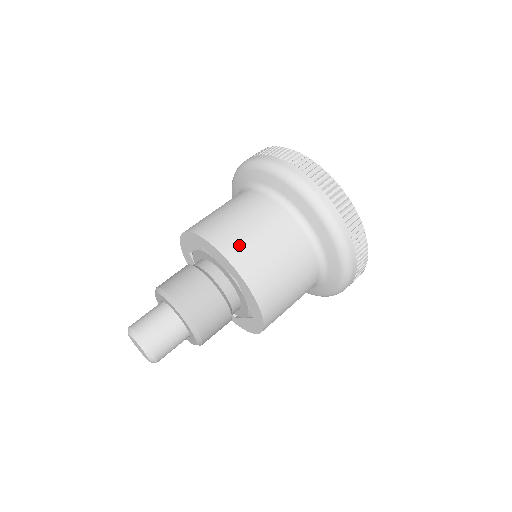
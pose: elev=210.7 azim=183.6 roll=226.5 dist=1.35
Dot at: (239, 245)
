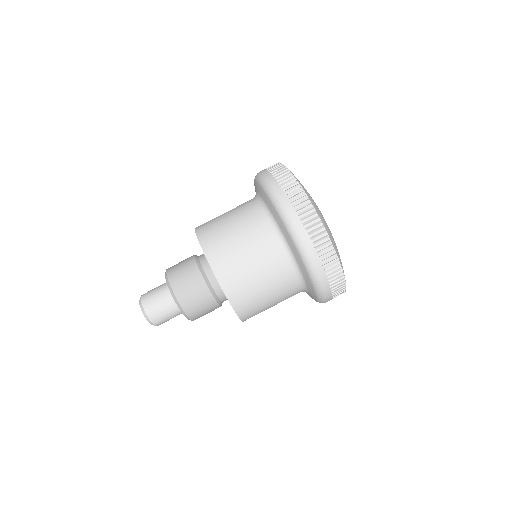
Dot at: (228, 264)
